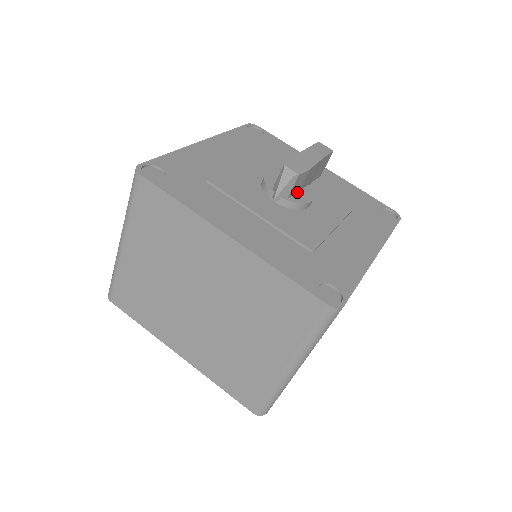
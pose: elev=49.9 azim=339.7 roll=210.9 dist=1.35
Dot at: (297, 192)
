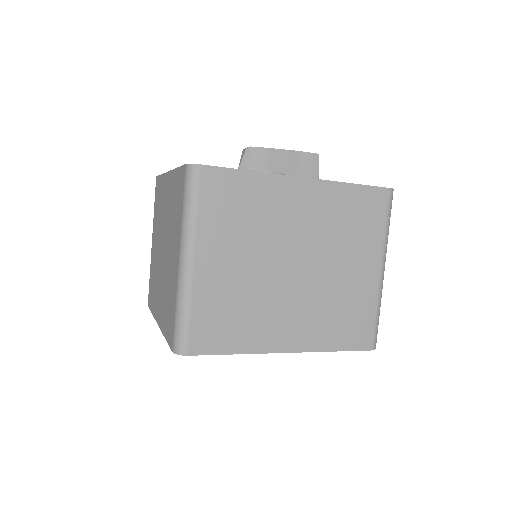
Dot at: occluded
